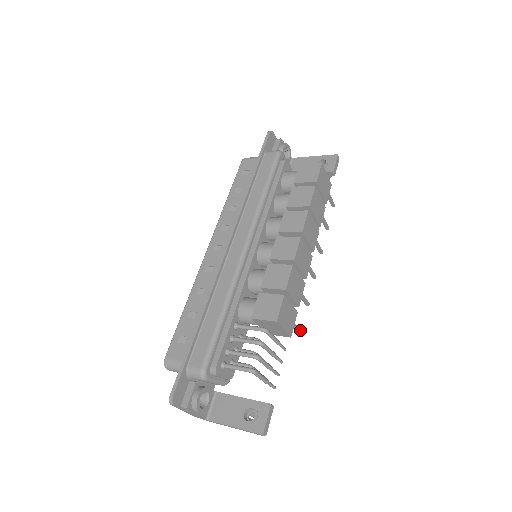
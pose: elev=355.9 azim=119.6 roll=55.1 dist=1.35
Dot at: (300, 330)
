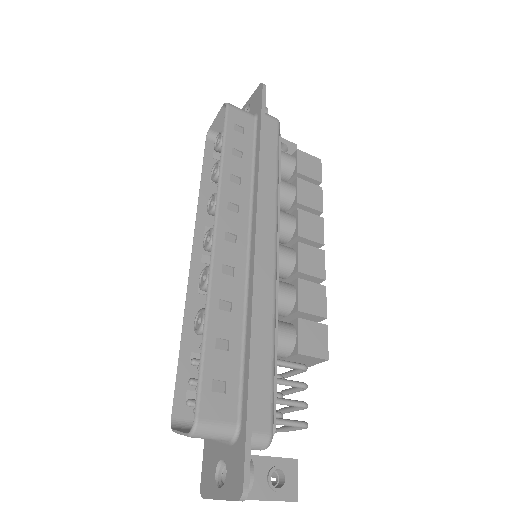
Dot at: occluded
